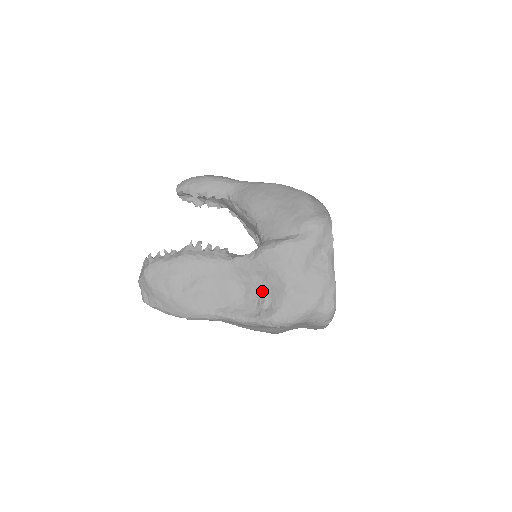
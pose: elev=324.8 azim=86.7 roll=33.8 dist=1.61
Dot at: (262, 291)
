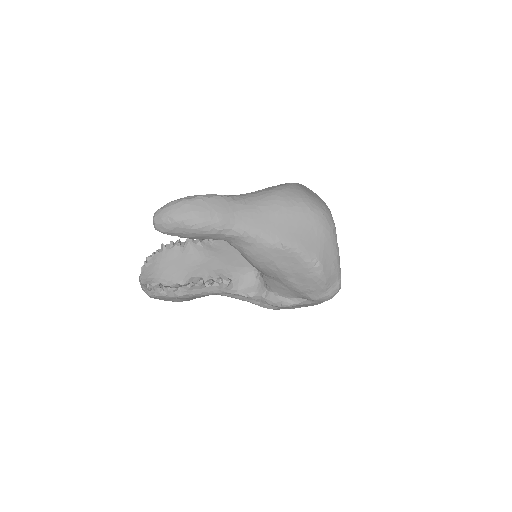
Dot at: occluded
